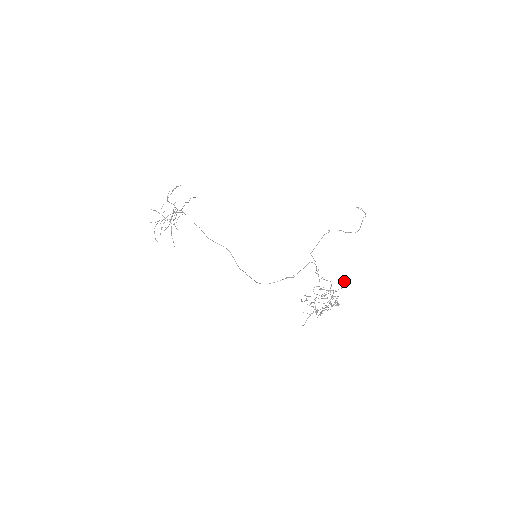
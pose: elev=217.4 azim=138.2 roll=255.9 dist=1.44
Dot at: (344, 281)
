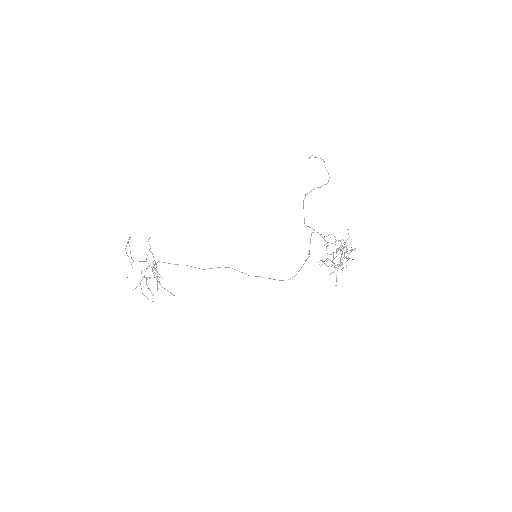
Dot at: (347, 229)
